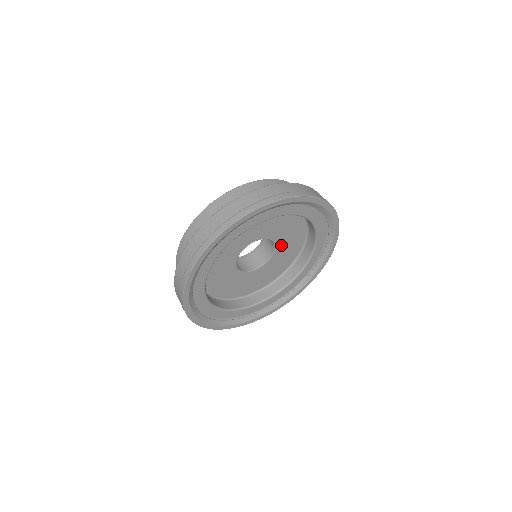
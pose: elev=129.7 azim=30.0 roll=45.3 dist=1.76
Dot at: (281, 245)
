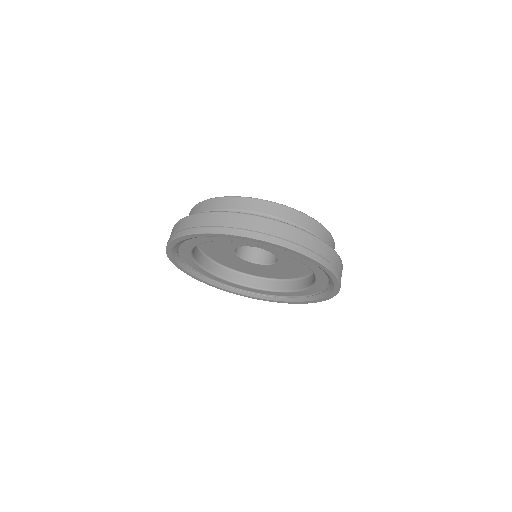
Dot at: (284, 258)
